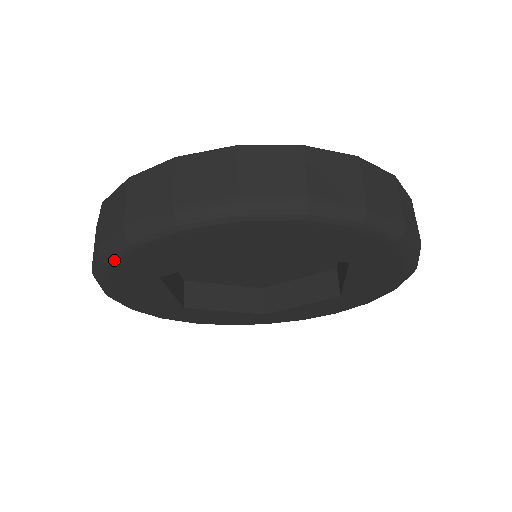
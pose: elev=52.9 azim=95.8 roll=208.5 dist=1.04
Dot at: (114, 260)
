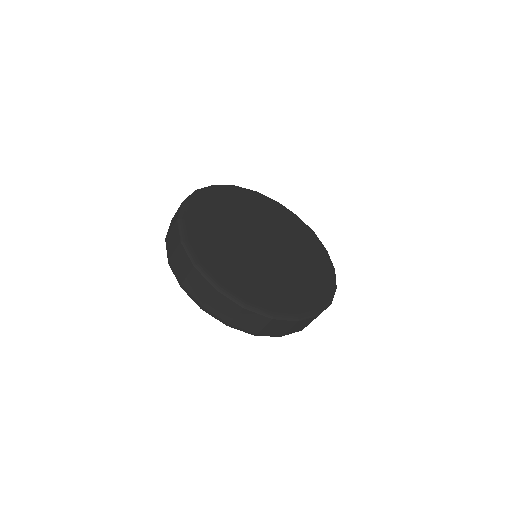
Dot at: occluded
